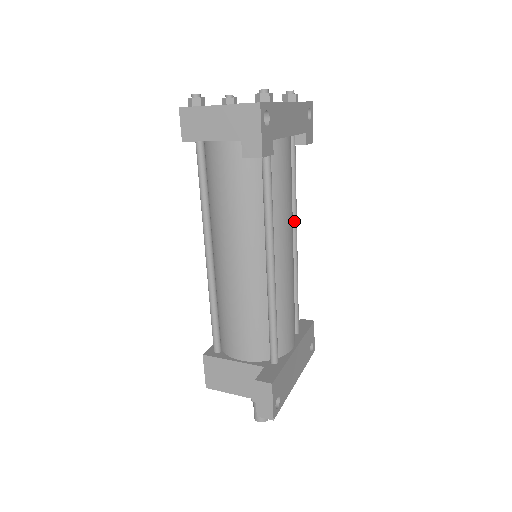
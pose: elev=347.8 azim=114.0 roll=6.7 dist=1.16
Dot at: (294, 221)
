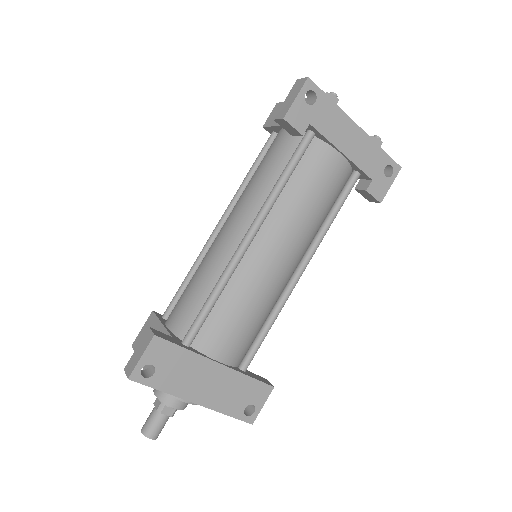
Dot at: (311, 249)
